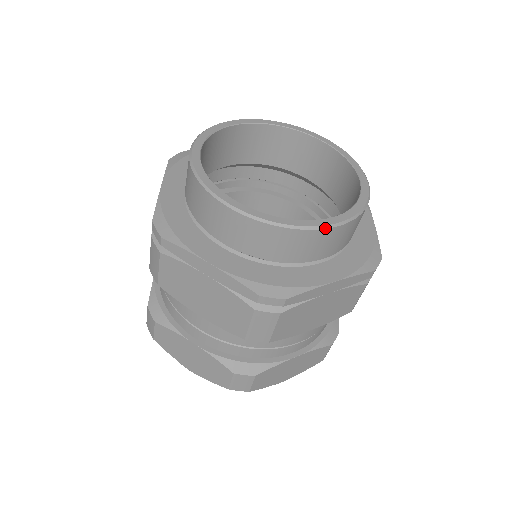
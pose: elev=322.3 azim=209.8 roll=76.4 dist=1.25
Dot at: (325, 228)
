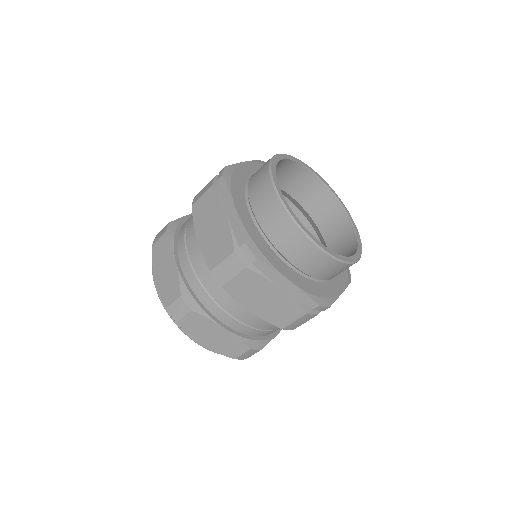
Dot at: (356, 262)
